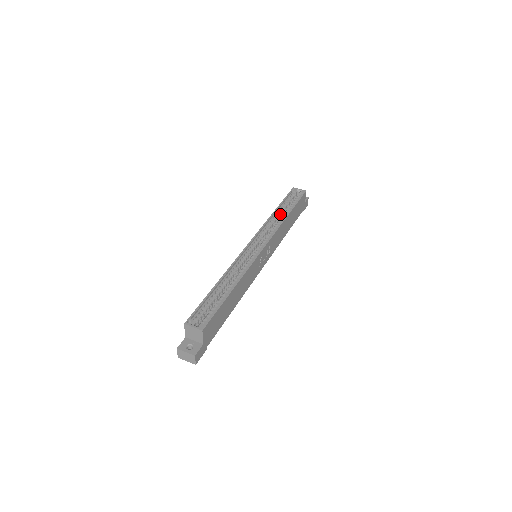
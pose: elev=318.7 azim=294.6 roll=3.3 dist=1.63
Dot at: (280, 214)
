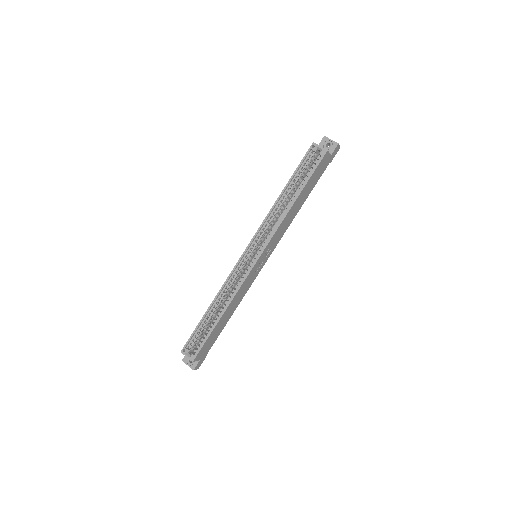
Dot at: (287, 196)
